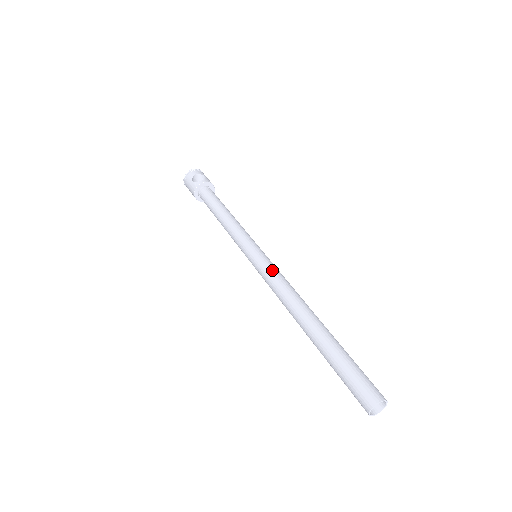
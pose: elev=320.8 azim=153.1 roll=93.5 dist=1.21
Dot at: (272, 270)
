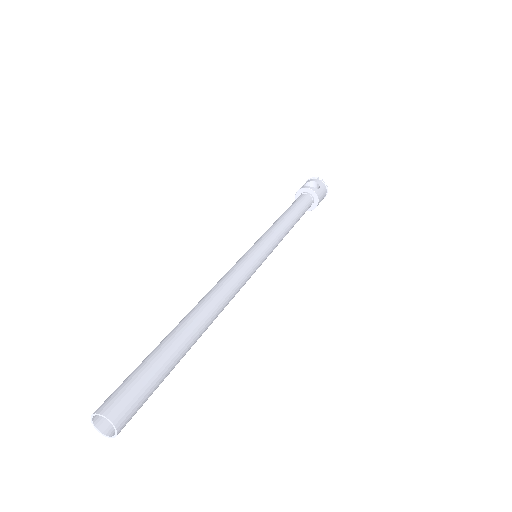
Dot at: (239, 266)
